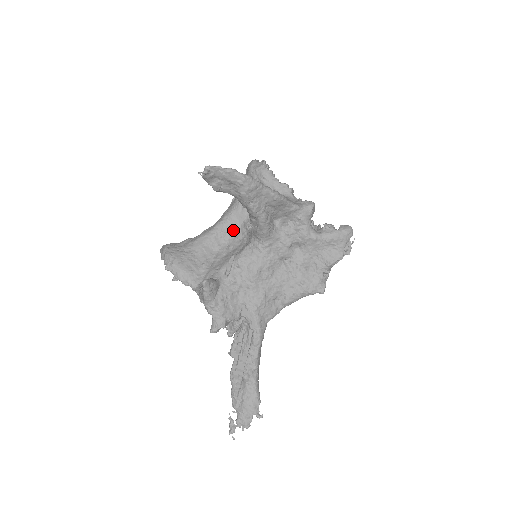
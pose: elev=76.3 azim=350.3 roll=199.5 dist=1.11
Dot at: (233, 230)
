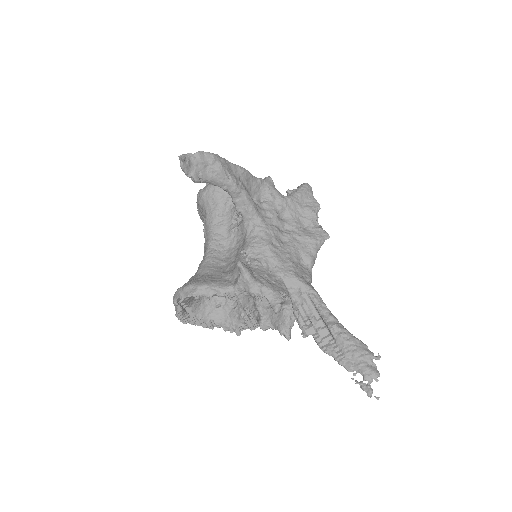
Dot at: (223, 245)
